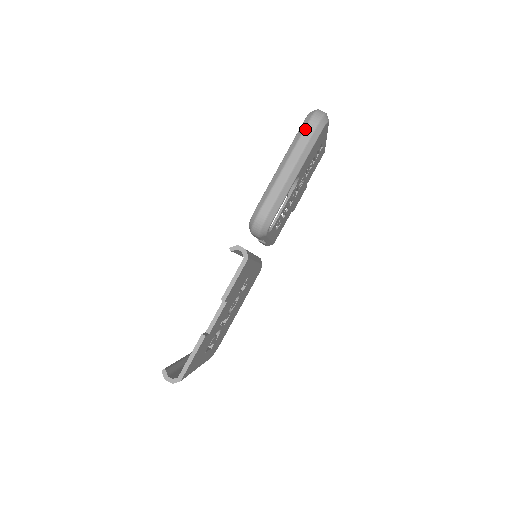
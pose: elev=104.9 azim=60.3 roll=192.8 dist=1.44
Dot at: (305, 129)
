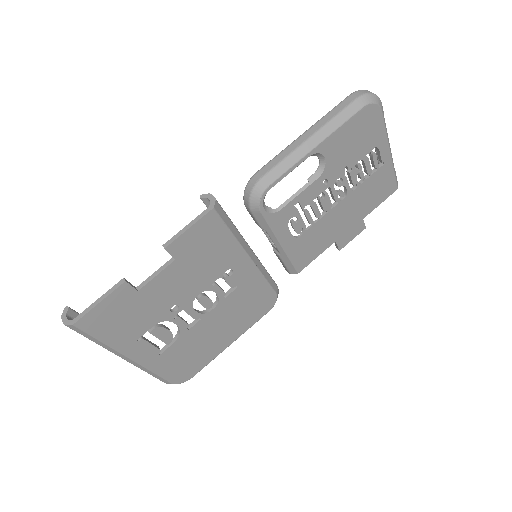
Dot at: (342, 101)
